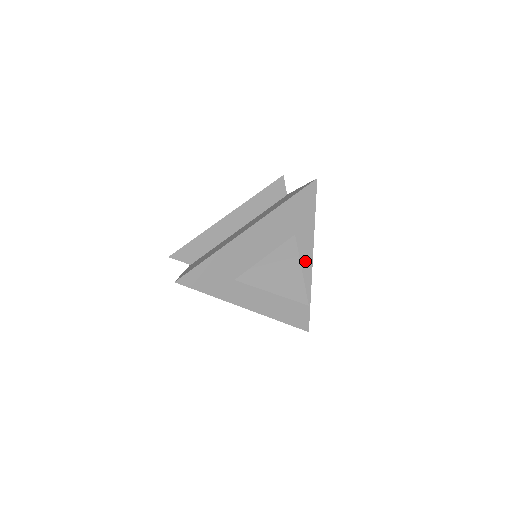
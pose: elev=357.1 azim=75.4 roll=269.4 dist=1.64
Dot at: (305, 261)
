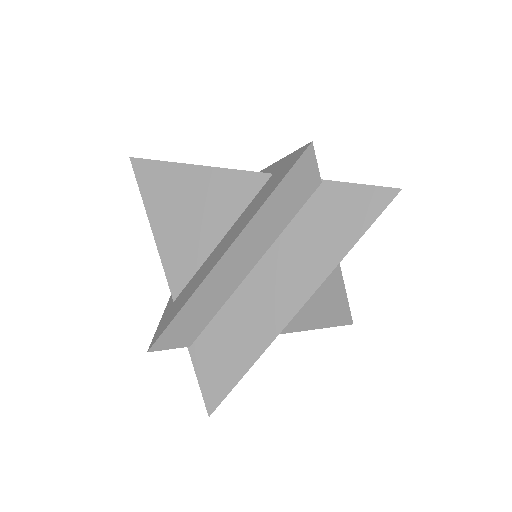
Dot at: occluded
